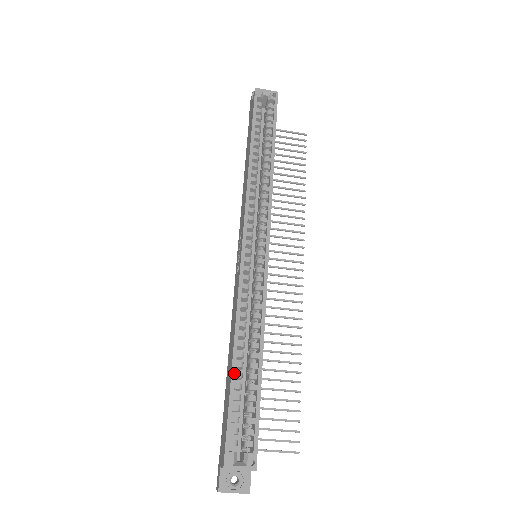
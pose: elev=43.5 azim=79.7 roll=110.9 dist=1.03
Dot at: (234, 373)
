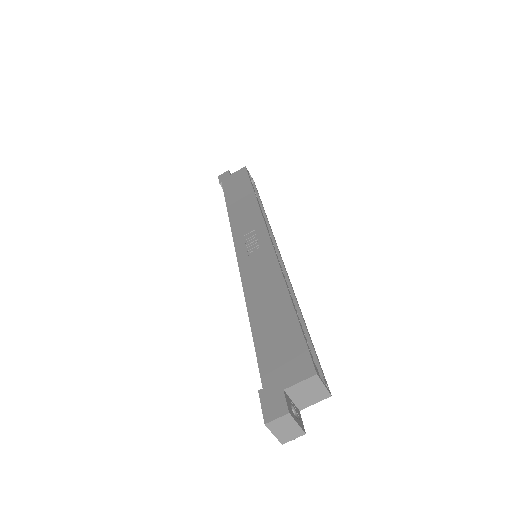
Dot at: occluded
